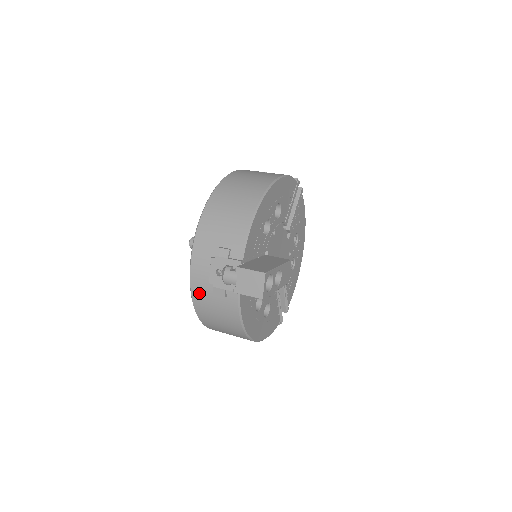
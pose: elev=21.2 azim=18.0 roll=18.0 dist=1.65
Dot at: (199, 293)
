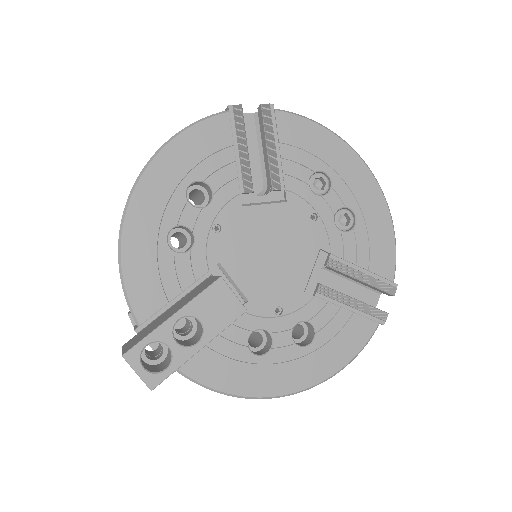
Dot at: occluded
